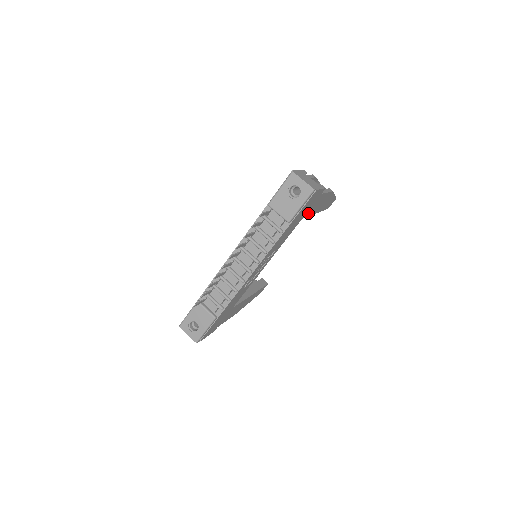
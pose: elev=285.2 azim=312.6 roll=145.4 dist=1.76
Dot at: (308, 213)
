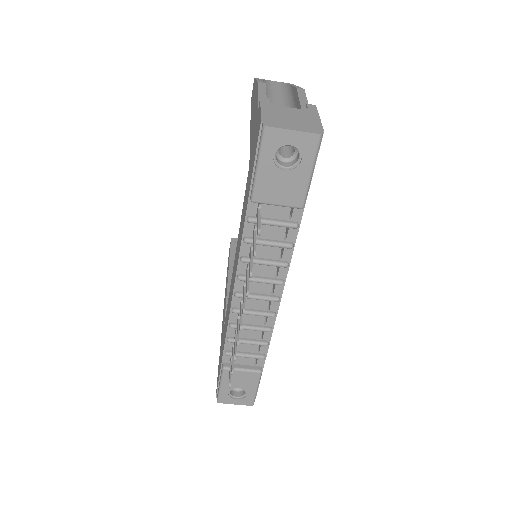
Dot at: occluded
